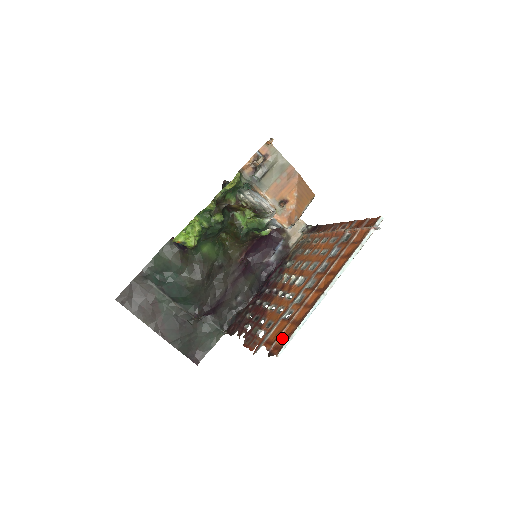
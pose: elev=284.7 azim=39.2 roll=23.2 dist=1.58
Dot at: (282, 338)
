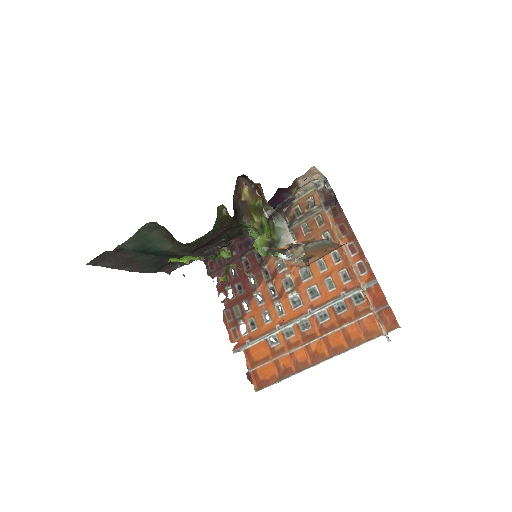
Dot at: (263, 372)
